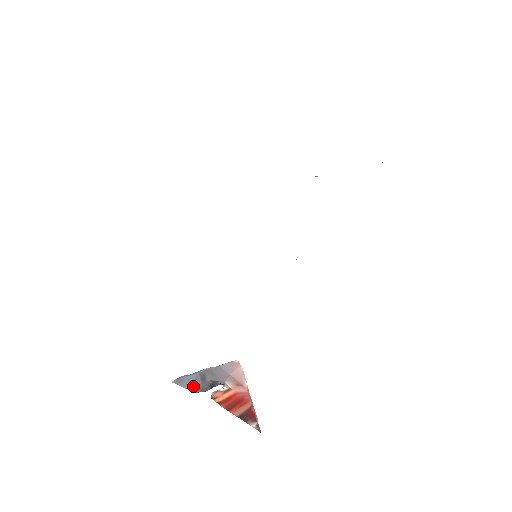
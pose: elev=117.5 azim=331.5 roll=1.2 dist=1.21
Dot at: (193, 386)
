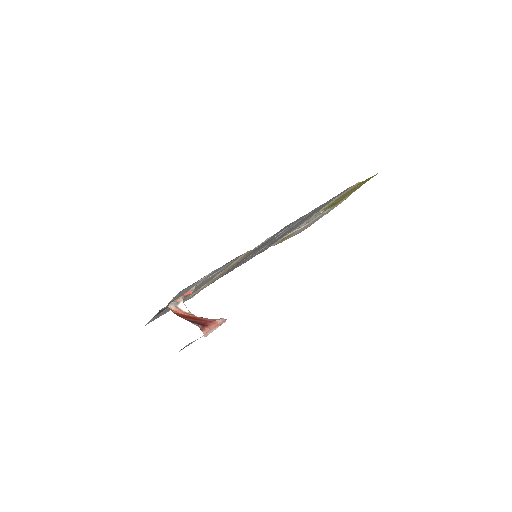
Dot at: occluded
